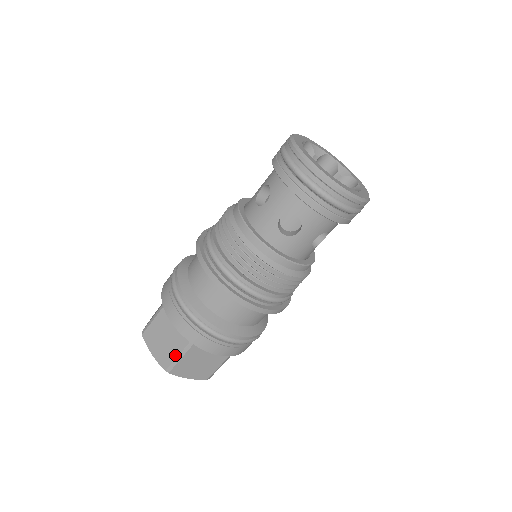
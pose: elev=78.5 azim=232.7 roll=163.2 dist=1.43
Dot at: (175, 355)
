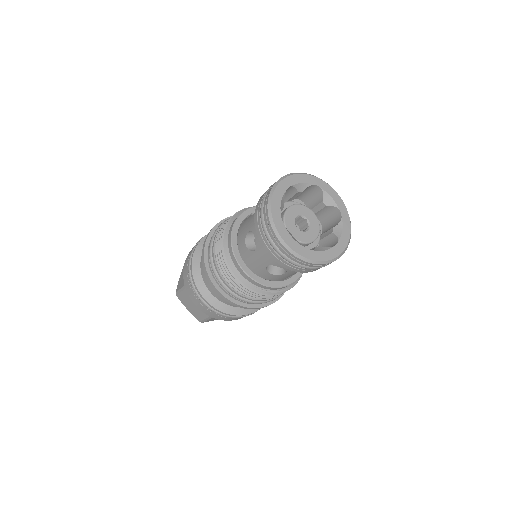
Dot at: (181, 286)
